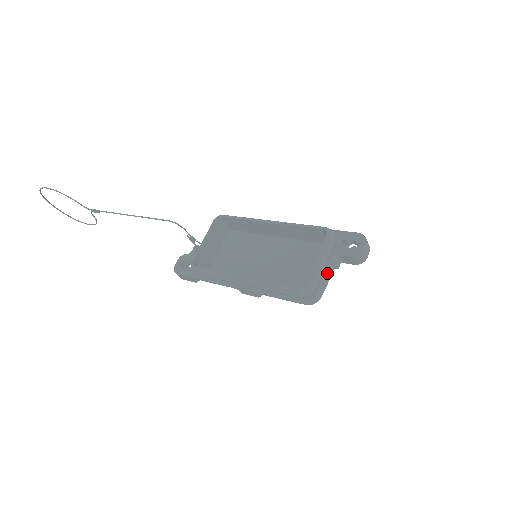
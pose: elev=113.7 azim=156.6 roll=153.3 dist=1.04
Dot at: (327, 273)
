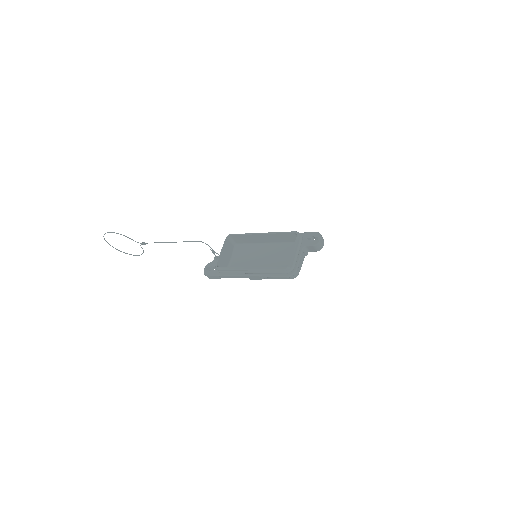
Dot at: (300, 258)
